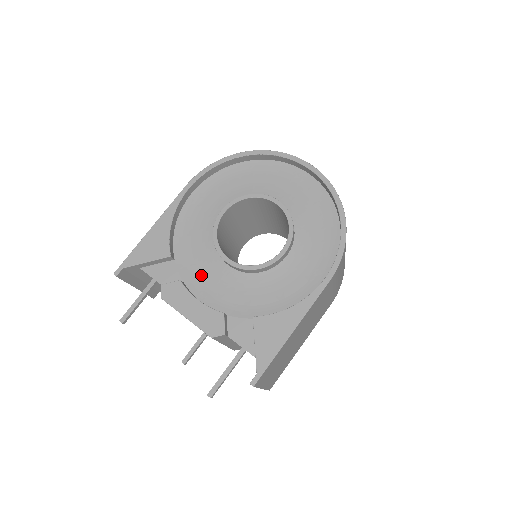
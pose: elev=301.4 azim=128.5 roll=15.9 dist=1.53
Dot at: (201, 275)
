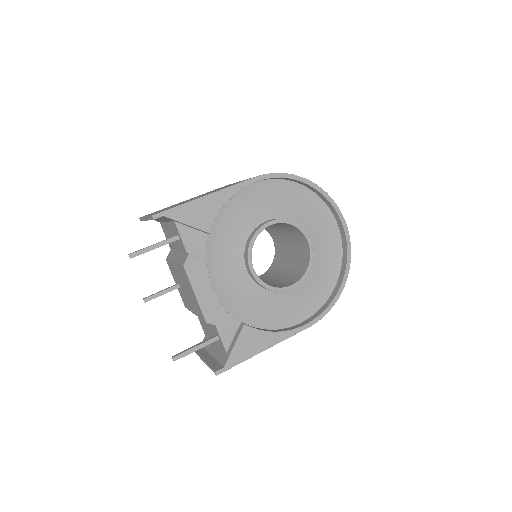
Dot at: (221, 261)
